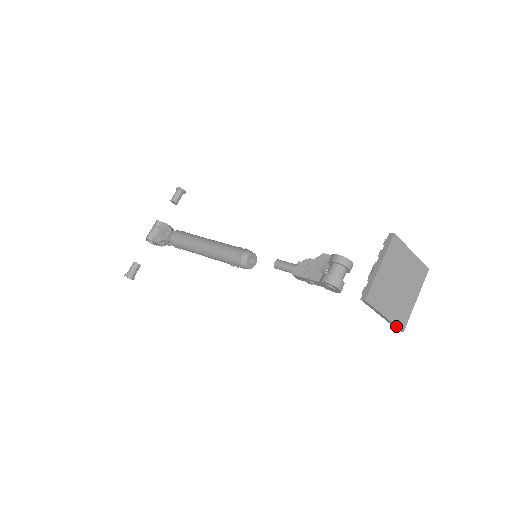
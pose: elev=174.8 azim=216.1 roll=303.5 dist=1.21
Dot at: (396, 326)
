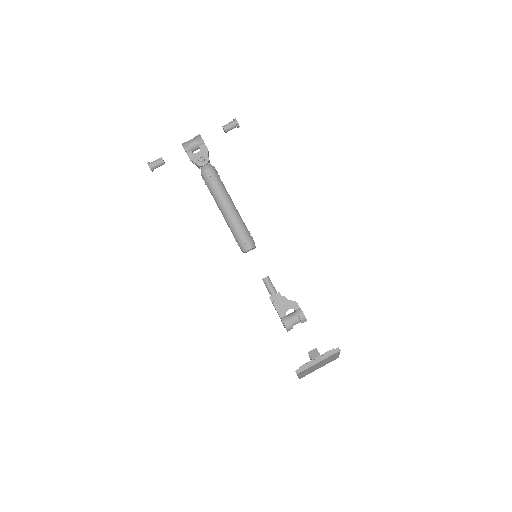
Dot at: (299, 378)
